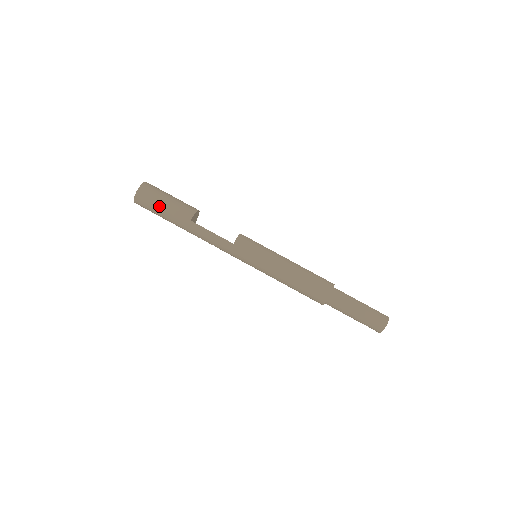
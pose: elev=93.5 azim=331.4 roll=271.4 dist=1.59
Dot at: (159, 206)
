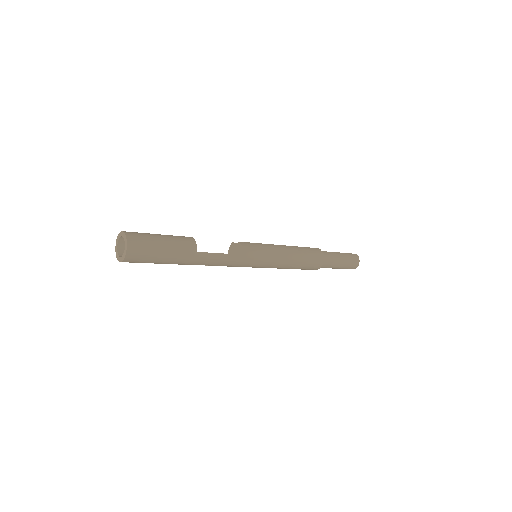
Dot at: (159, 252)
